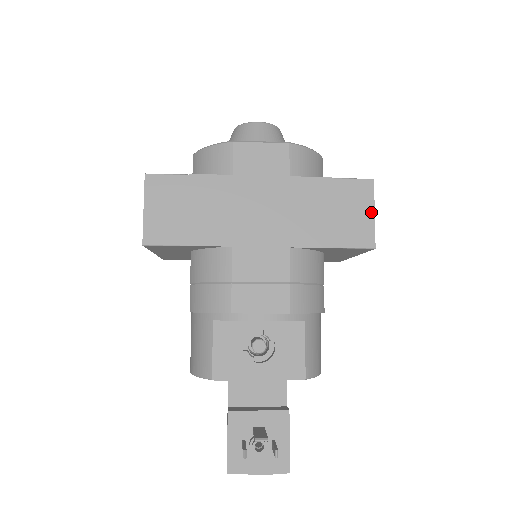
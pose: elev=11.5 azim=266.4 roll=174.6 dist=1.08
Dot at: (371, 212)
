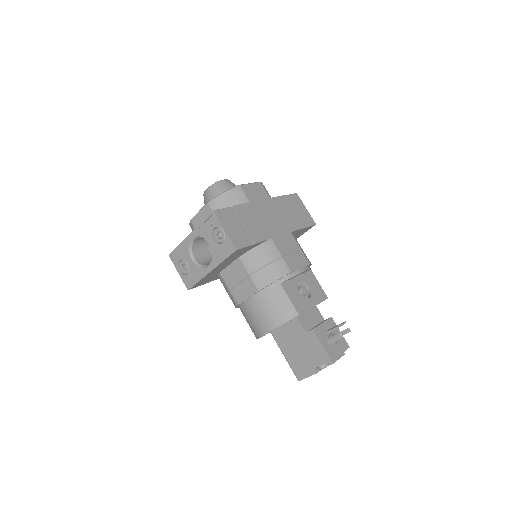
Dot at: (305, 208)
